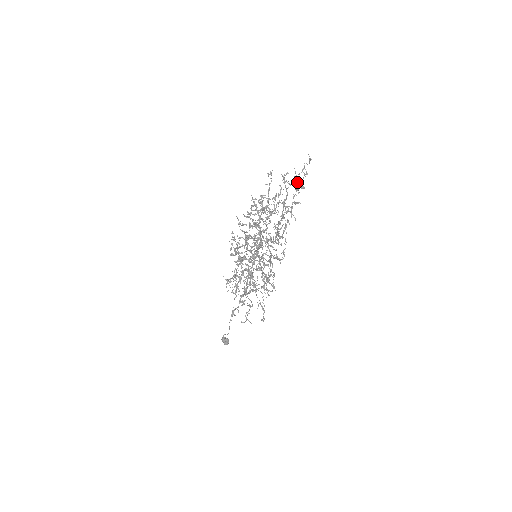
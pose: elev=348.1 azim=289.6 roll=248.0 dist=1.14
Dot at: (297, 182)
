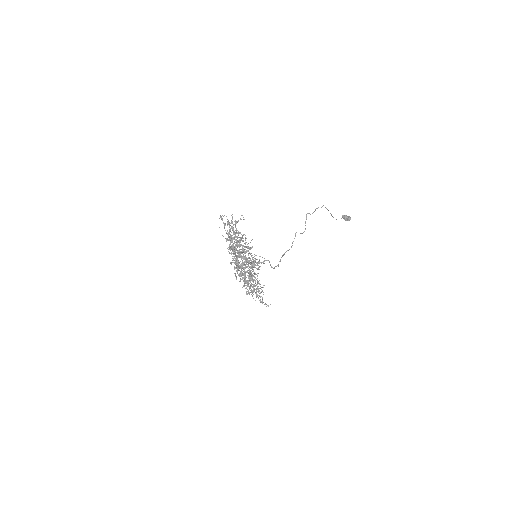
Dot at: (230, 238)
